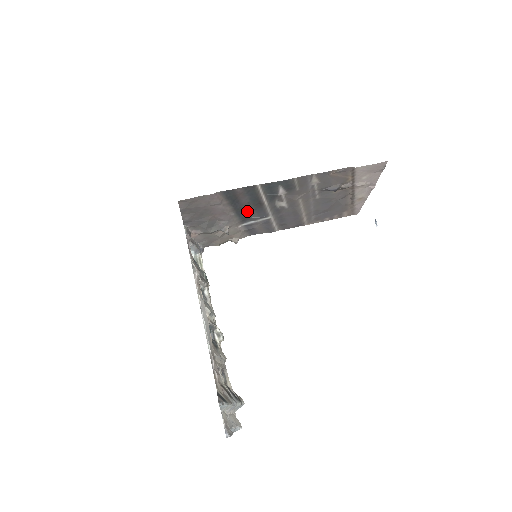
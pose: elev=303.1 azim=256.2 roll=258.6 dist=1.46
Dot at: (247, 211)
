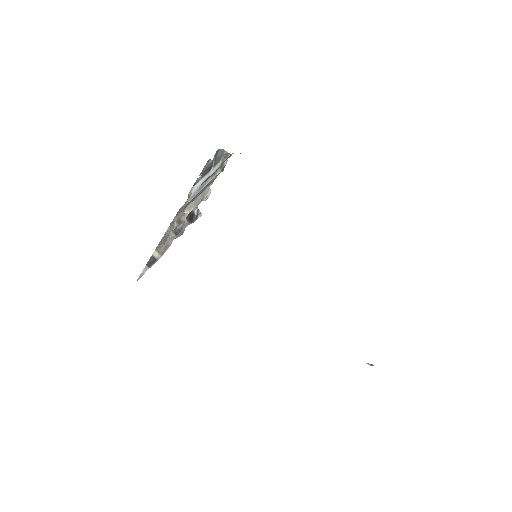
Dot at: occluded
